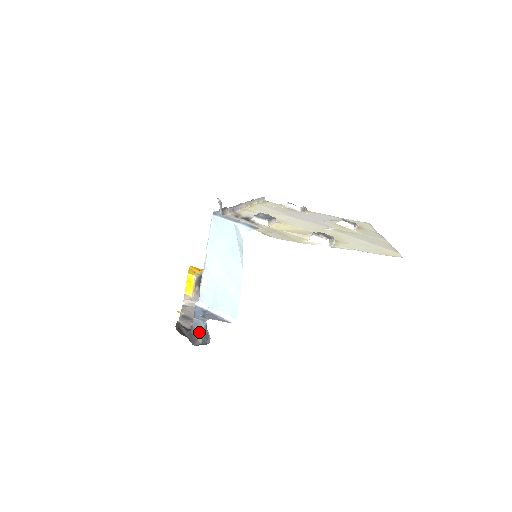
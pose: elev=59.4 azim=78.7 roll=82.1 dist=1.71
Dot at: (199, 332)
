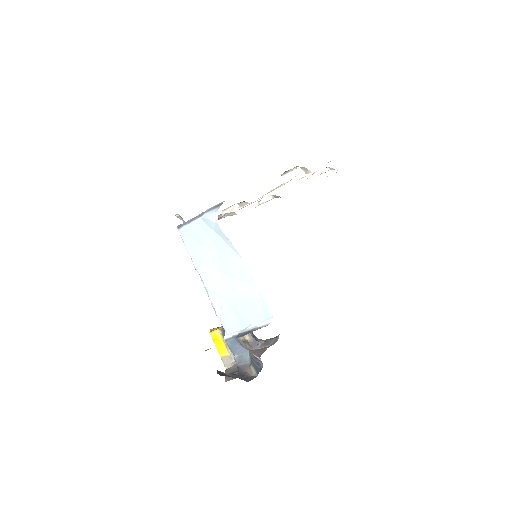
Dot at: (248, 367)
